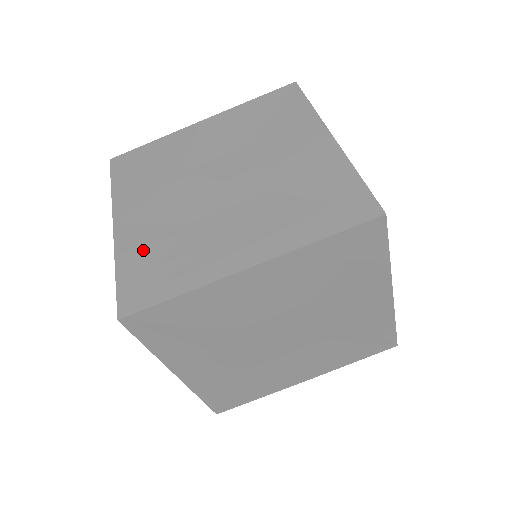
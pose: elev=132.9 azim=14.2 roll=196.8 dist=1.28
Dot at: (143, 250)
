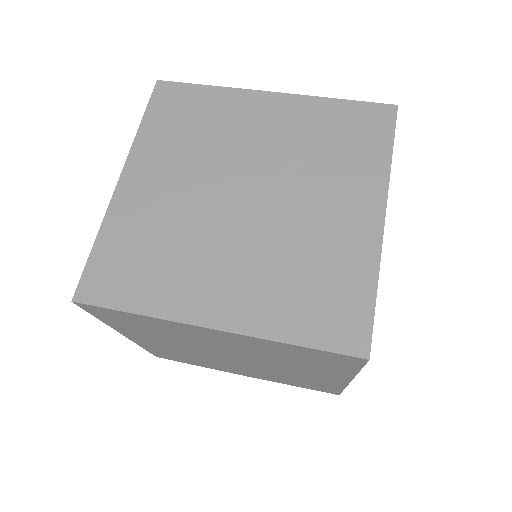
Dot at: (131, 233)
